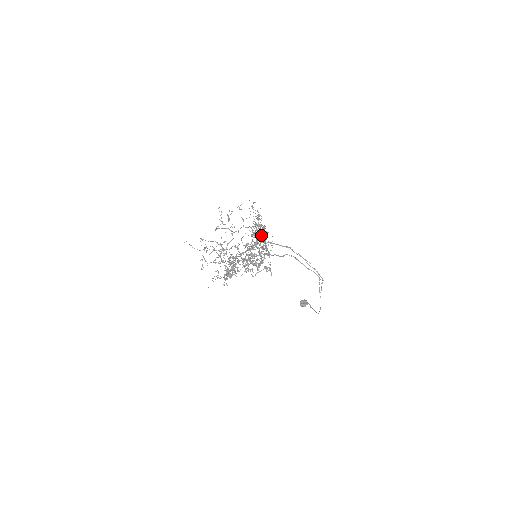
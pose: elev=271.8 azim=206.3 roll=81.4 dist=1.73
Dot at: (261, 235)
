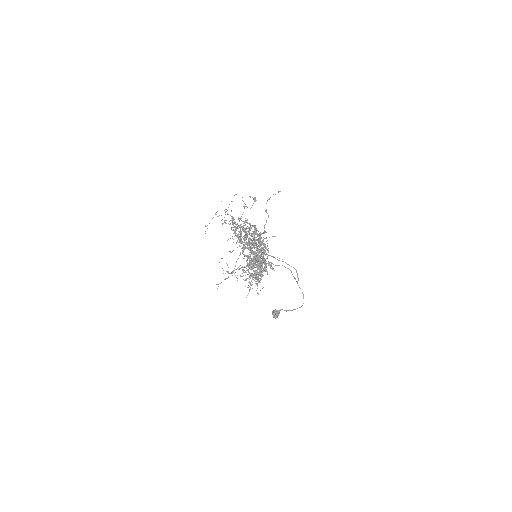
Dot at: occluded
